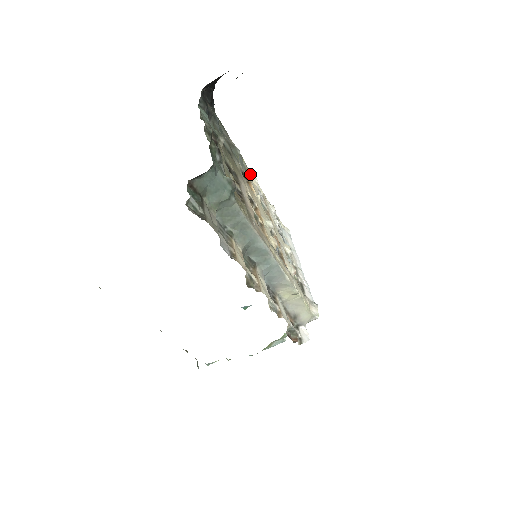
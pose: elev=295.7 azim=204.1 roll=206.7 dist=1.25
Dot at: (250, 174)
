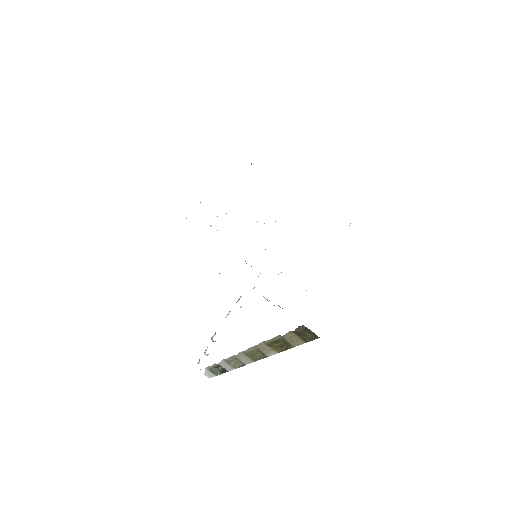
Dot at: occluded
